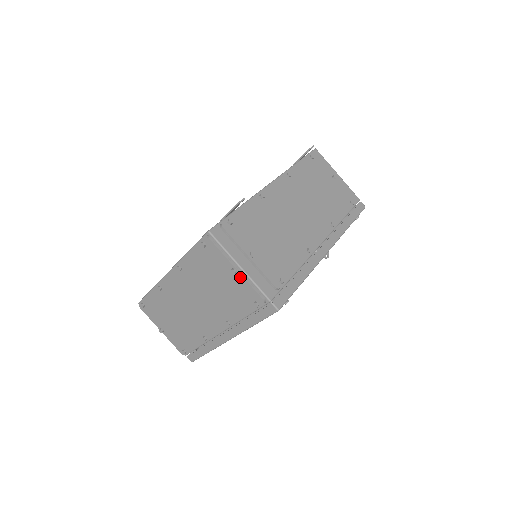
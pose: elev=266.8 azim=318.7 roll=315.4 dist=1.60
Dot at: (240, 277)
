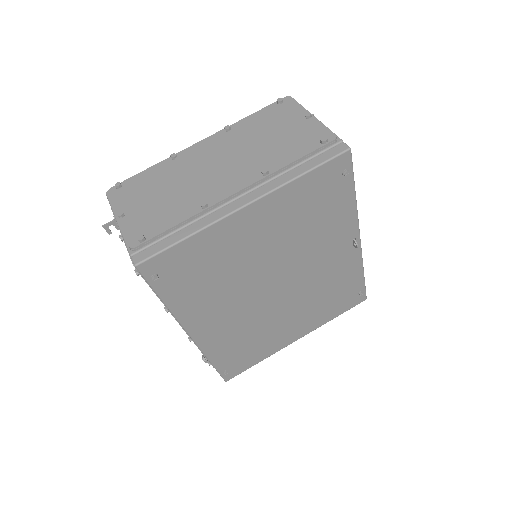
Dot at: (313, 120)
